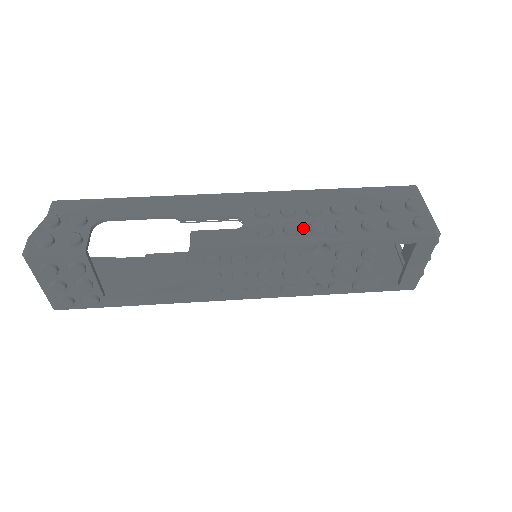
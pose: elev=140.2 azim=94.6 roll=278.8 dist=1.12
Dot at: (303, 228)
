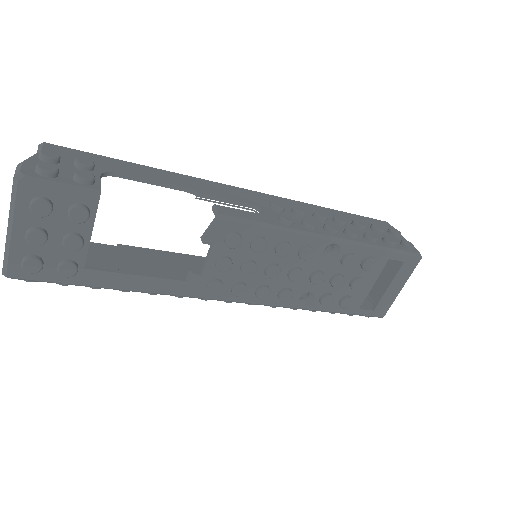
Dot at: (317, 227)
